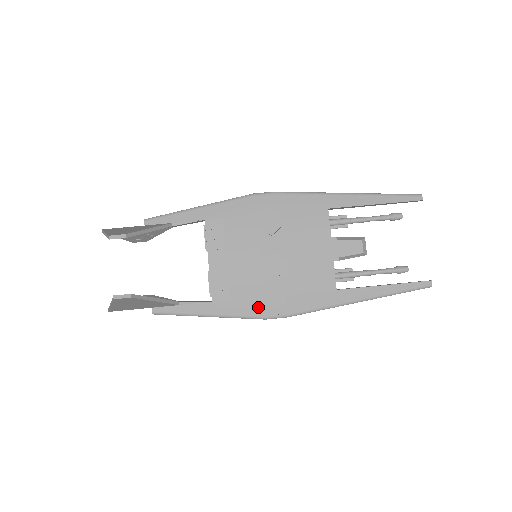
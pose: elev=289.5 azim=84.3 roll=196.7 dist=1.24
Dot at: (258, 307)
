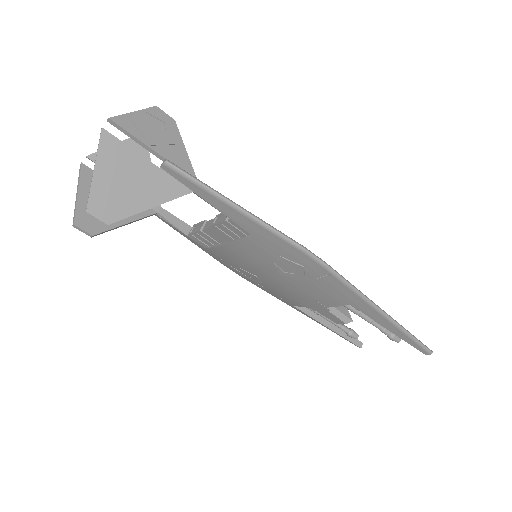
Dot at: (224, 263)
